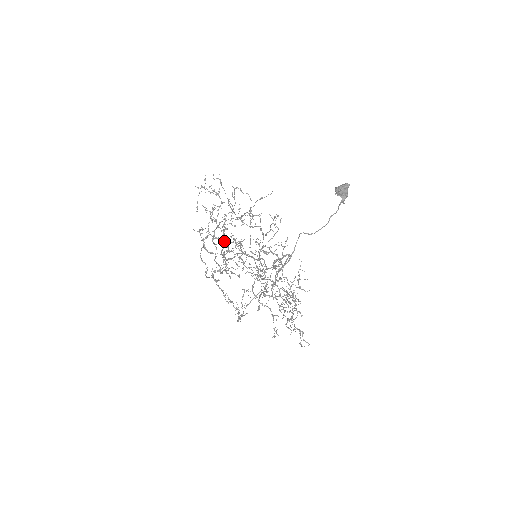
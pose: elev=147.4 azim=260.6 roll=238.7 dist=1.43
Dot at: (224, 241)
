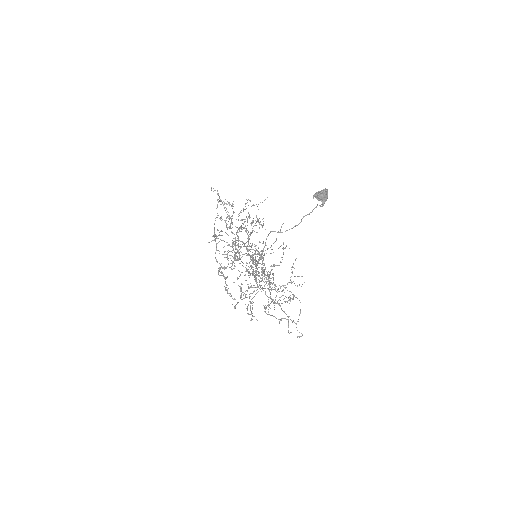
Dot at: (238, 245)
